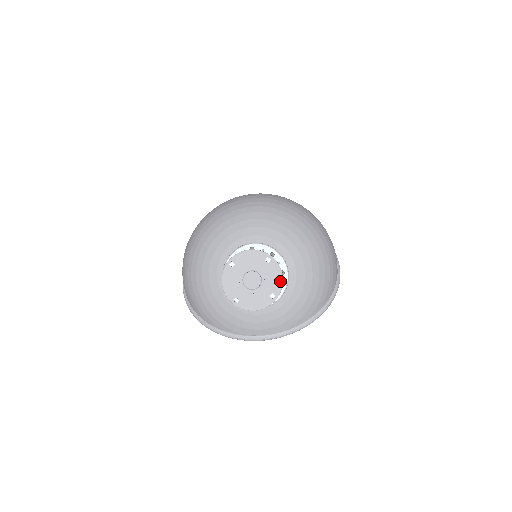
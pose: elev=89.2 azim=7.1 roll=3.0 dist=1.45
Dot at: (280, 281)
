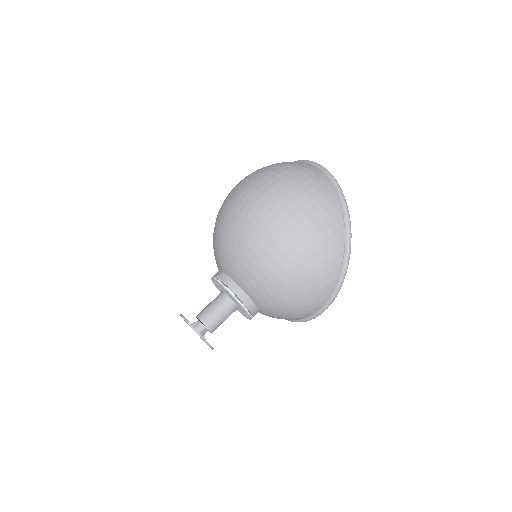
Dot at: (206, 343)
